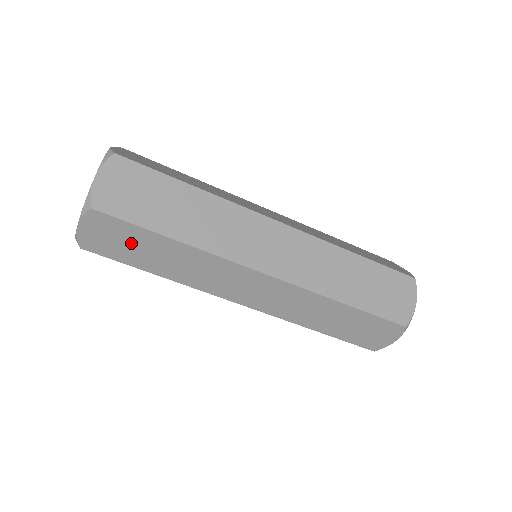
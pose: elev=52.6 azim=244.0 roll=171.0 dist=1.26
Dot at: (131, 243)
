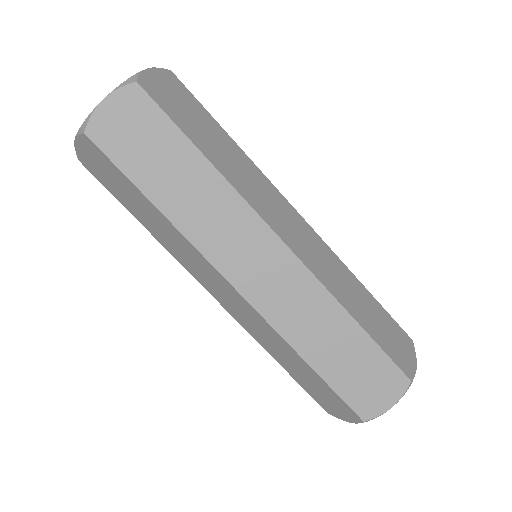
Dot at: (153, 146)
